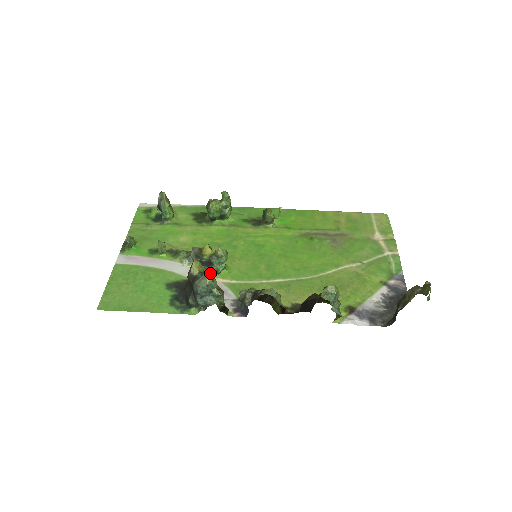
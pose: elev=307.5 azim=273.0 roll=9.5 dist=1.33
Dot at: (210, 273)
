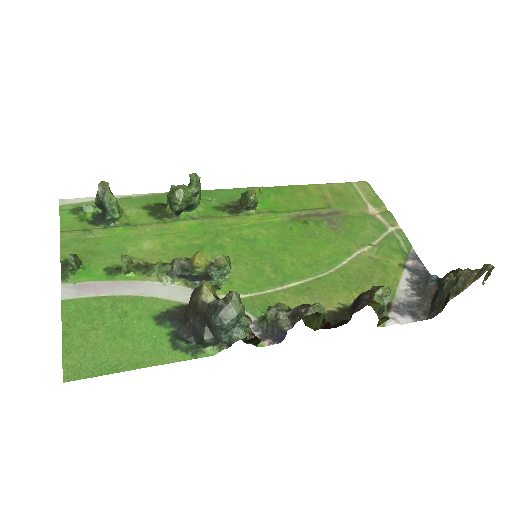
Dot at: (238, 298)
